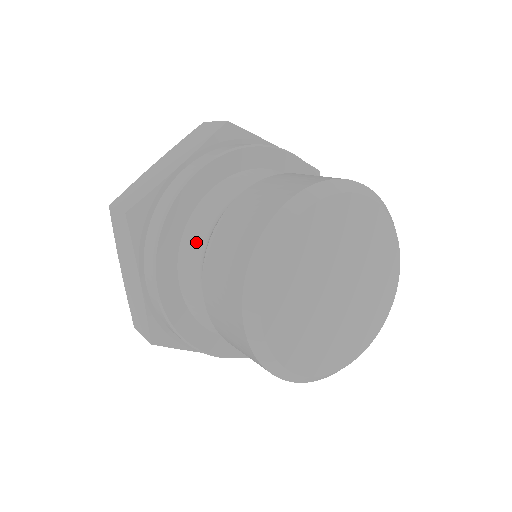
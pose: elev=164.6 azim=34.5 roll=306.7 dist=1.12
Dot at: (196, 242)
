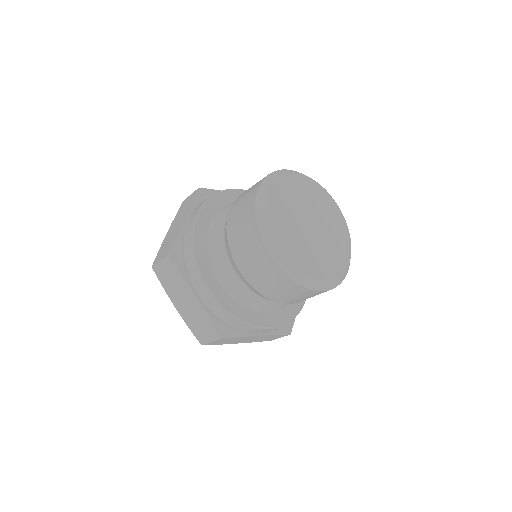
Dot at: (218, 251)
